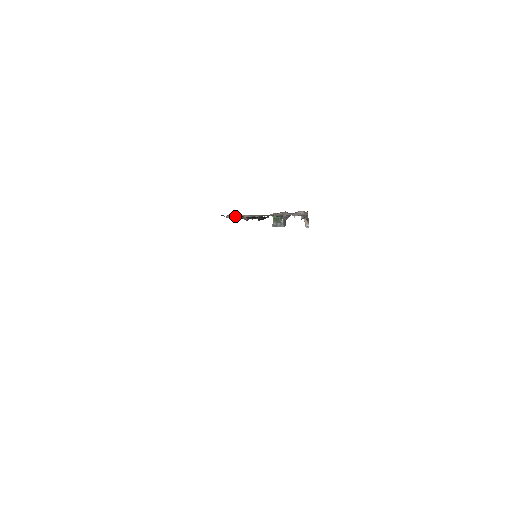
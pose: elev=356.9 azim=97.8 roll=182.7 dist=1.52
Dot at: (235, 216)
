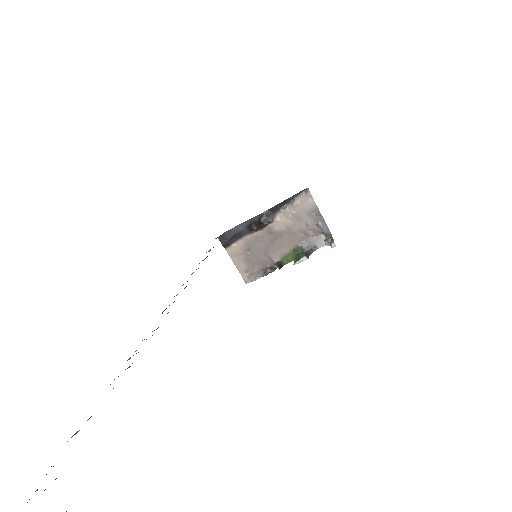
Dot at: (252, 274)
